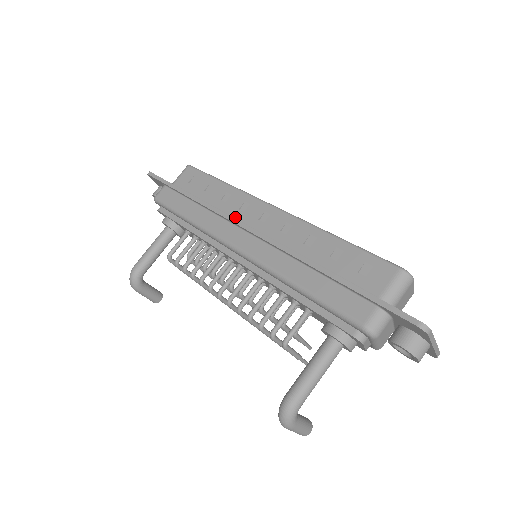
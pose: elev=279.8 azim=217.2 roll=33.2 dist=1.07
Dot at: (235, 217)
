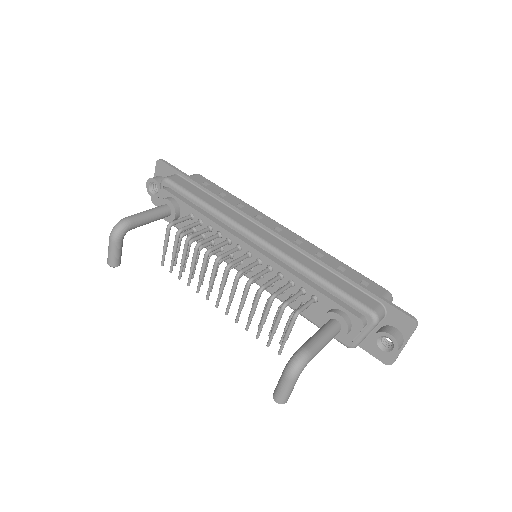
Dot at: occluded
